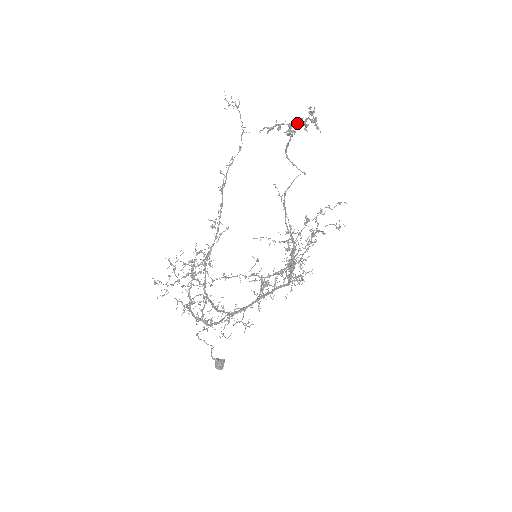
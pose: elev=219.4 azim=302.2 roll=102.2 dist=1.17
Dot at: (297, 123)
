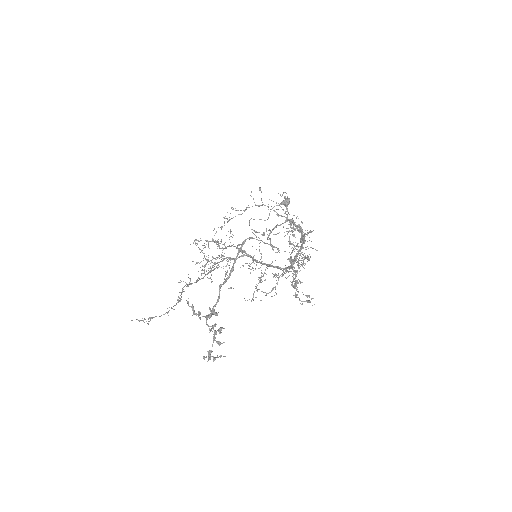
Dot at: (210, 326)
